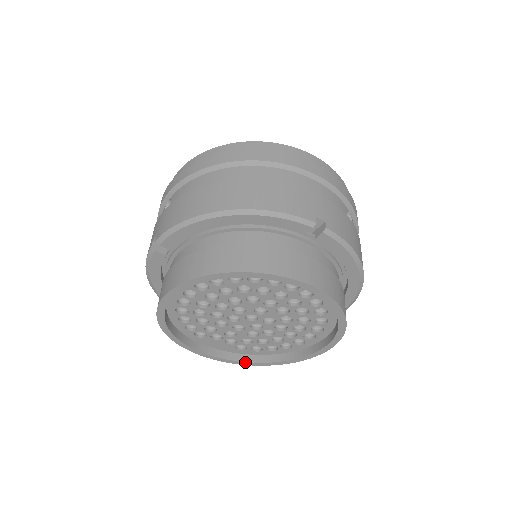
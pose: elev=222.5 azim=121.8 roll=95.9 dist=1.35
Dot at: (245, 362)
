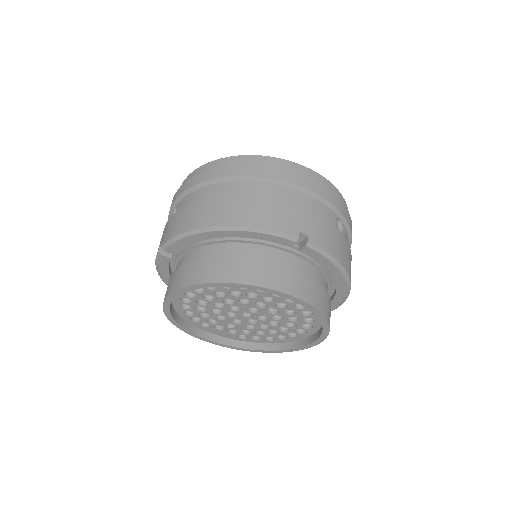
Dot at: (246, 349)
